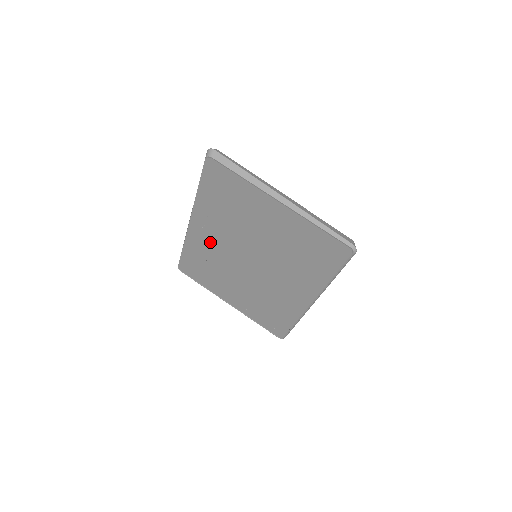
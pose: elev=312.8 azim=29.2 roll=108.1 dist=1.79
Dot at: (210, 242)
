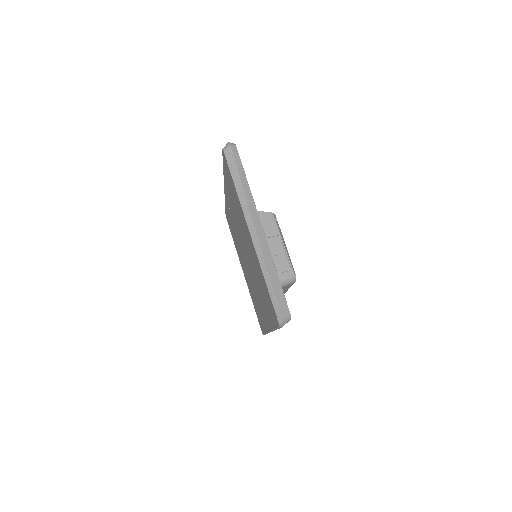
Dot at: occluded
